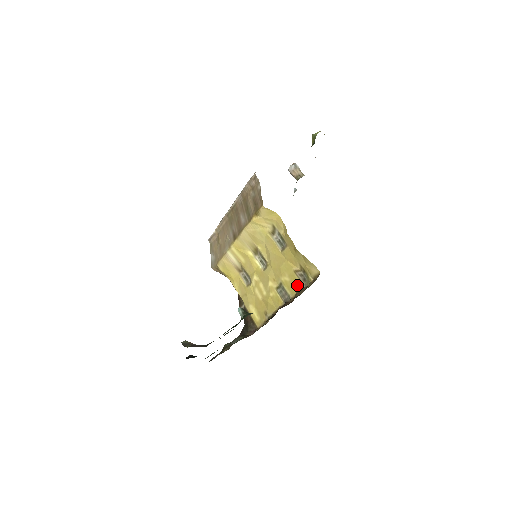
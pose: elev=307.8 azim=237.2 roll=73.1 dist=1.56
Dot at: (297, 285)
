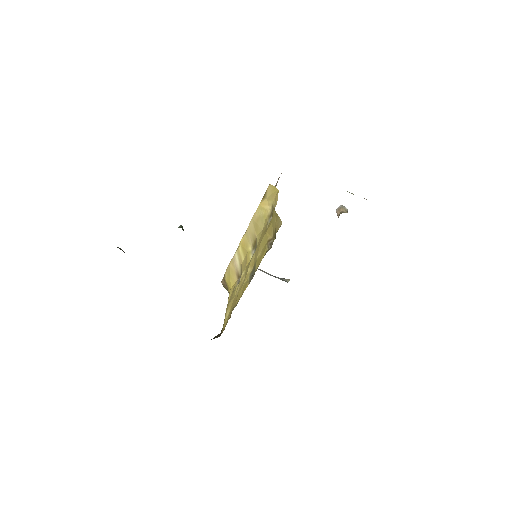
Dot at: (264, 255)
